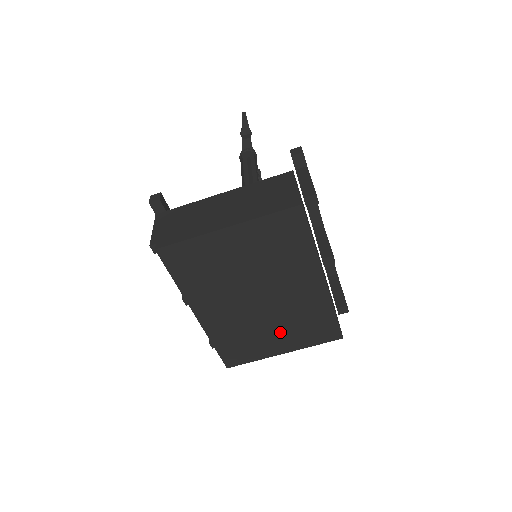
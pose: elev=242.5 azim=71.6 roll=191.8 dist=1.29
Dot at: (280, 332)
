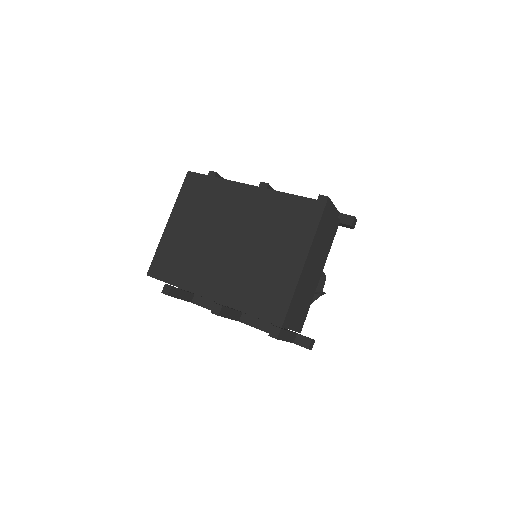
Dot at: (276, 249)
